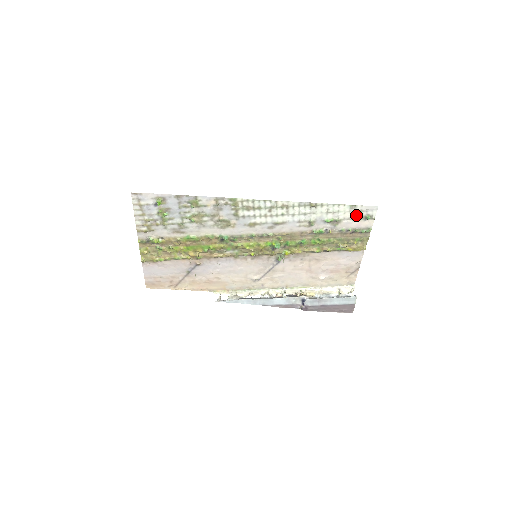
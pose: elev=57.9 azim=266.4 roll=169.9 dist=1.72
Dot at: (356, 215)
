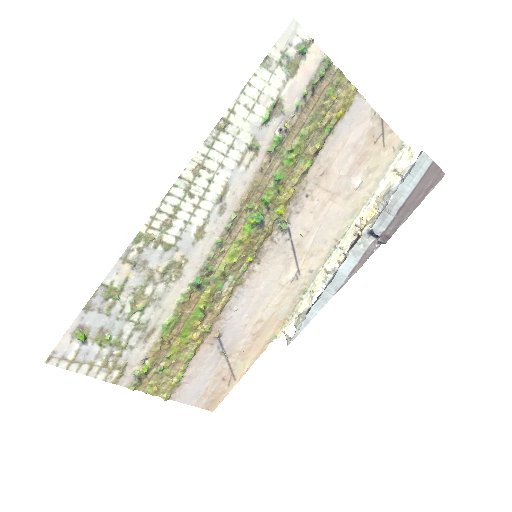
Dot at: (285, 67)
